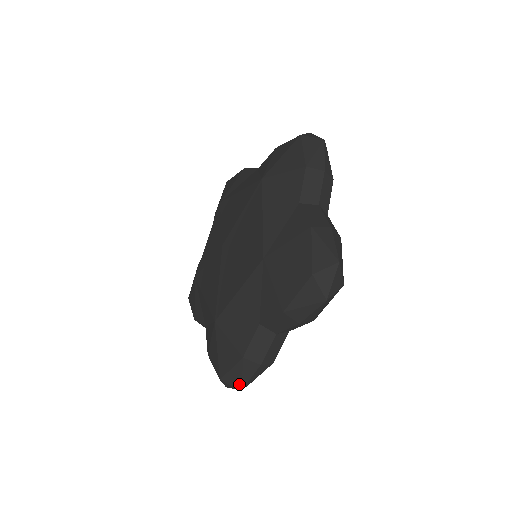
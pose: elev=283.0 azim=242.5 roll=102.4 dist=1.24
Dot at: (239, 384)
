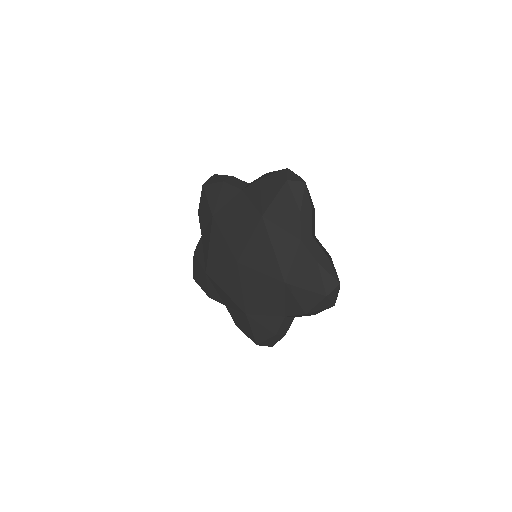
Dot at: occluded
